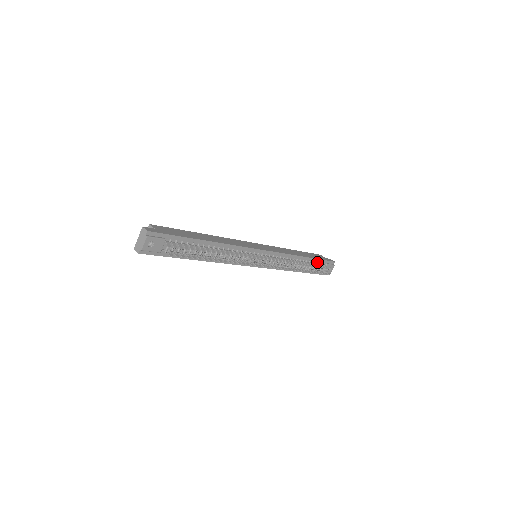
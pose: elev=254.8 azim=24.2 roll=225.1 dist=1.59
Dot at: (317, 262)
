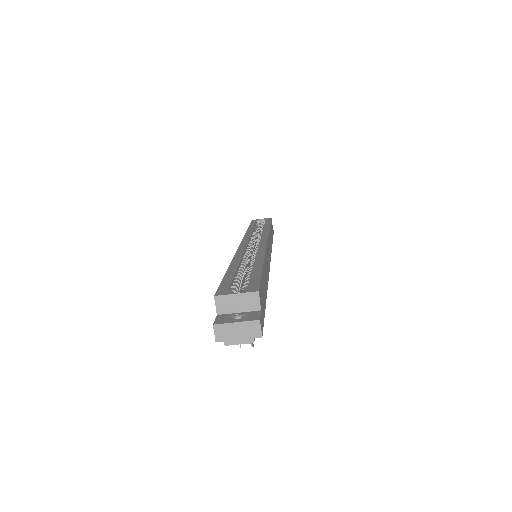
Dot at: occluded
